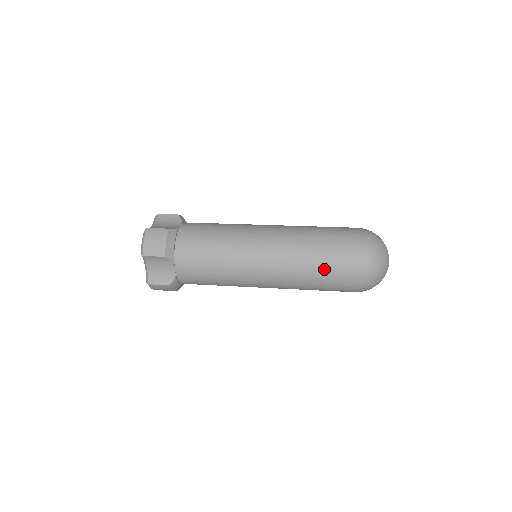
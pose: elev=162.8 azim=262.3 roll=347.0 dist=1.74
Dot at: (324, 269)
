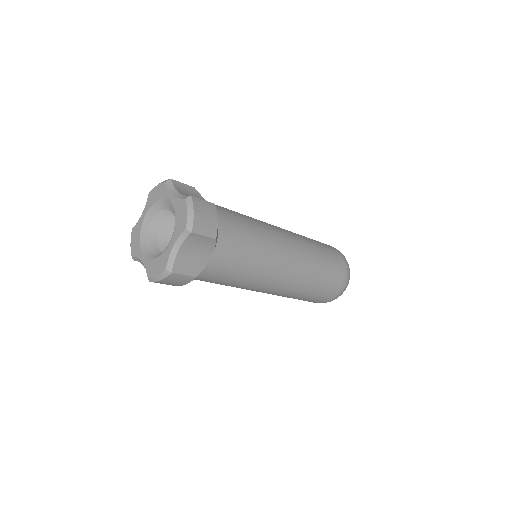
Dot at: (325, 278)
